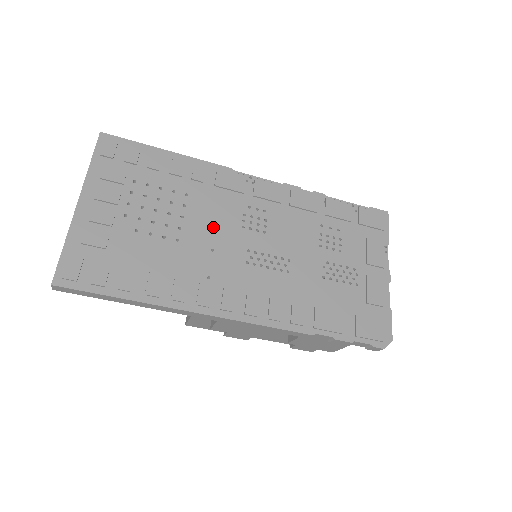
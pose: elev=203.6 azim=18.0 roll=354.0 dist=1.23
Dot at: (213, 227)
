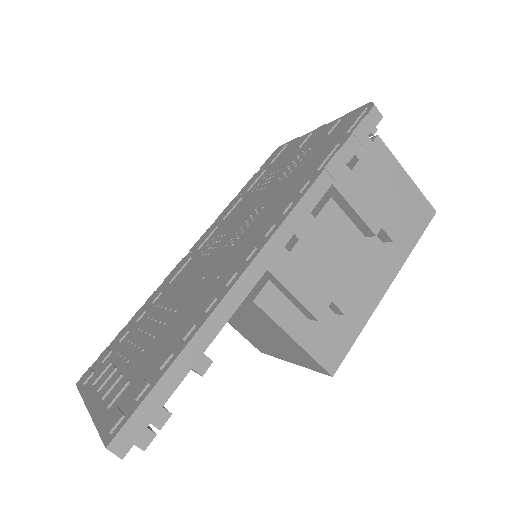
Dot at: (191, 280)
